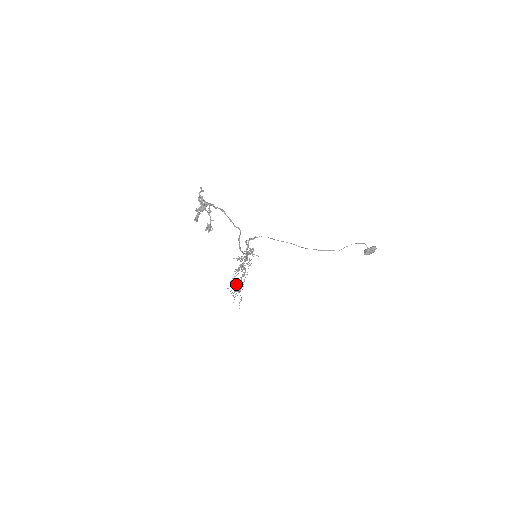
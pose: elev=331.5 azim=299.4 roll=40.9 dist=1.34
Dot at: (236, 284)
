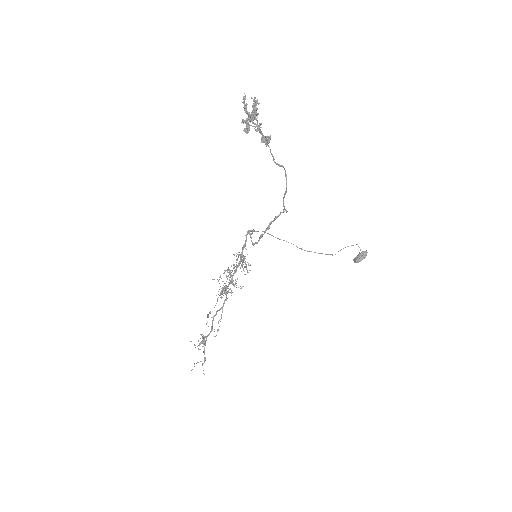
Dot at: (200, 334)
